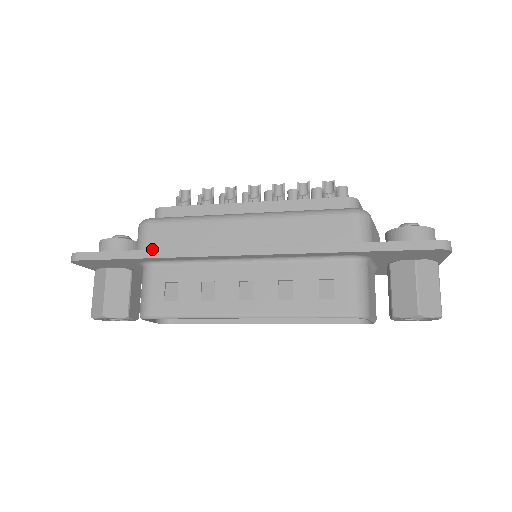
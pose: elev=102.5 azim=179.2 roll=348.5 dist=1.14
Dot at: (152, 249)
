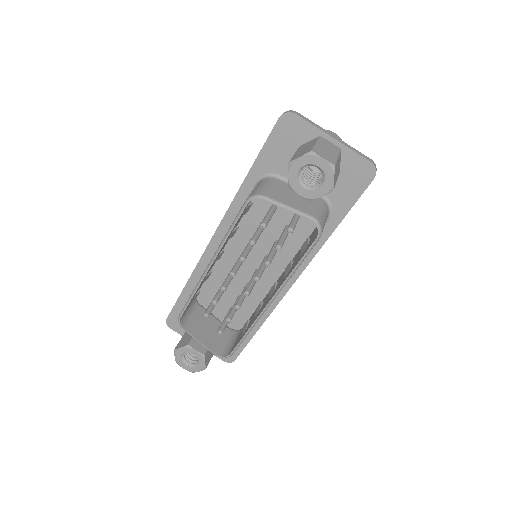
Dot at: occluded
